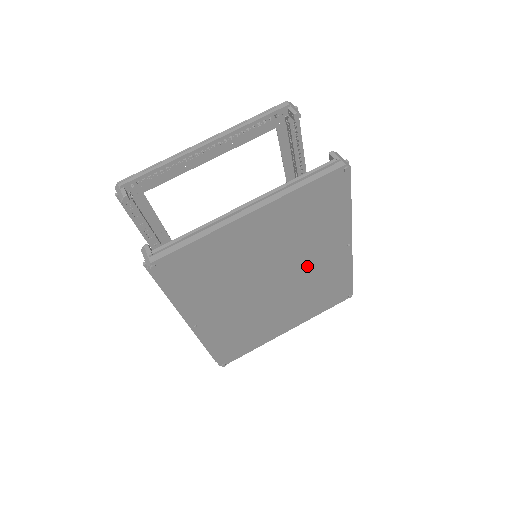
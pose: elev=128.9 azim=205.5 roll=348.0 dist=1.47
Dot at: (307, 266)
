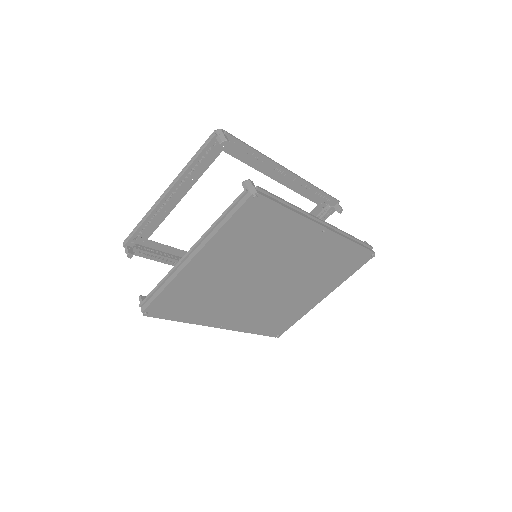
Dot at: (292, 260)
